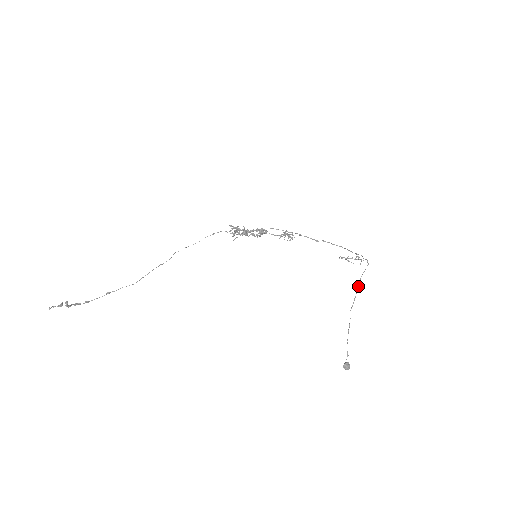
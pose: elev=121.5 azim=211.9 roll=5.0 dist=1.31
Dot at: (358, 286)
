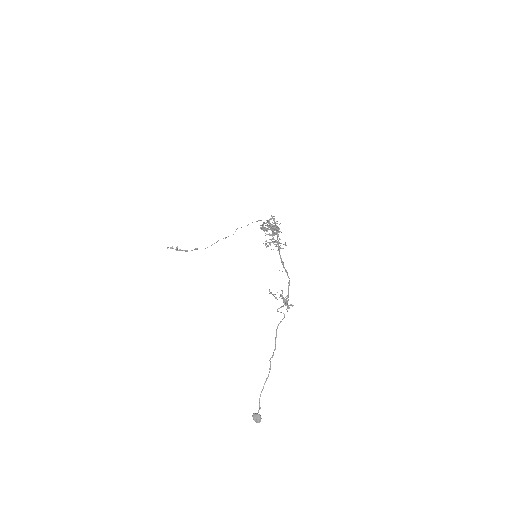
Dot at: (276, 336)
